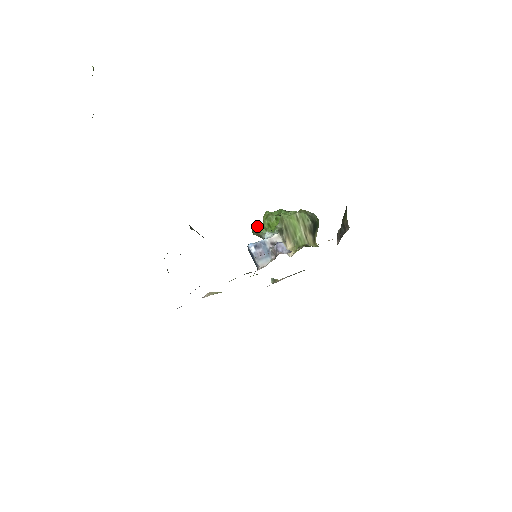
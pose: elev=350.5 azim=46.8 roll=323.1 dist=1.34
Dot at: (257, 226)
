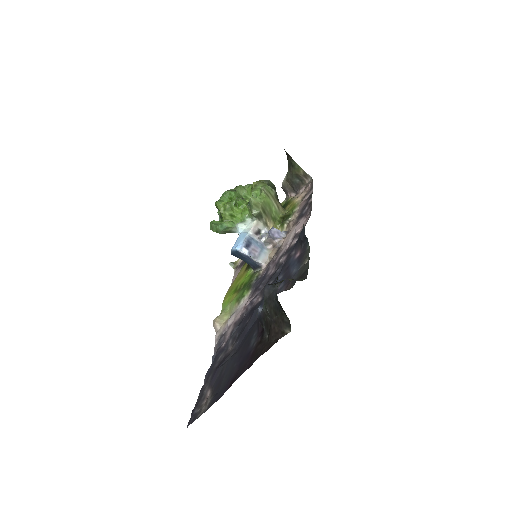
Dot at: (215, 223)
